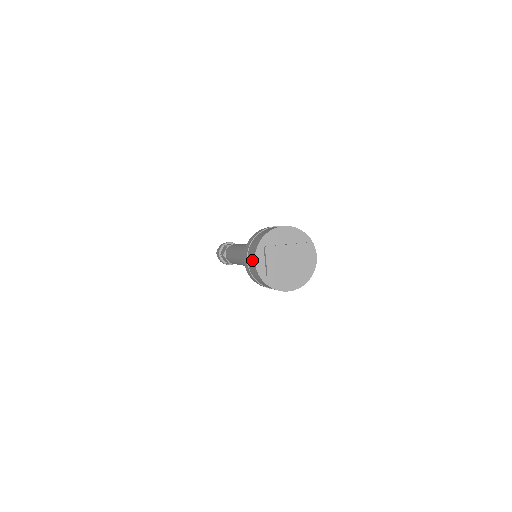
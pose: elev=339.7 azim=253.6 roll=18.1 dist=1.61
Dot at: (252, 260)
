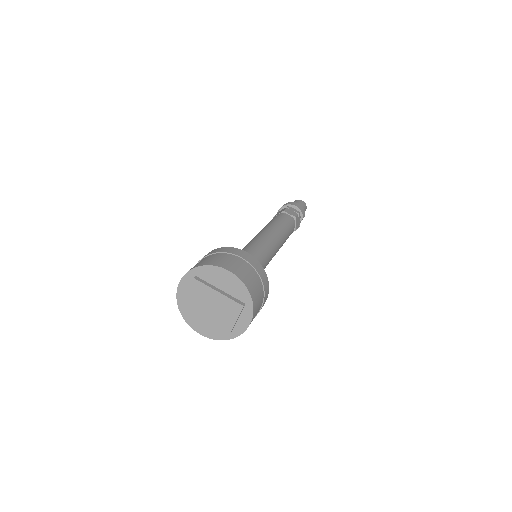
Dot at: occluded
